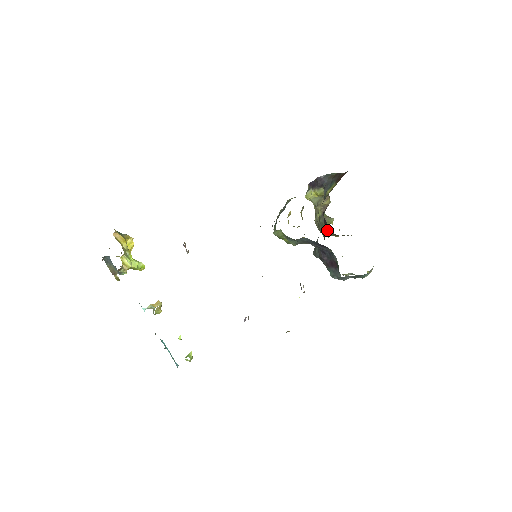
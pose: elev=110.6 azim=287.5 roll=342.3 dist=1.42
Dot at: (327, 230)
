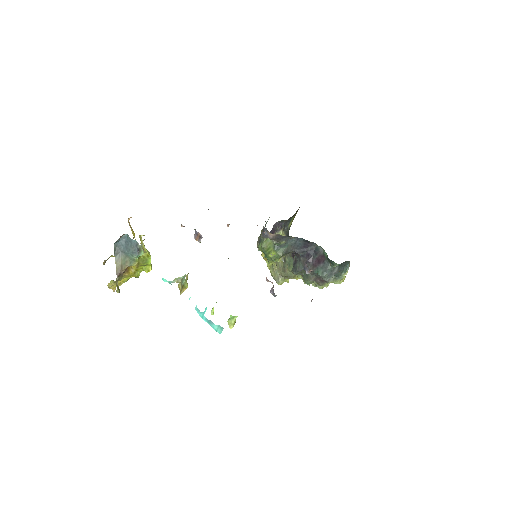
Dot at: occluded
